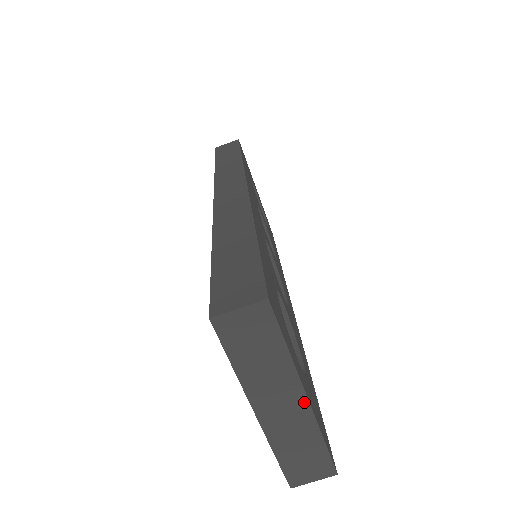
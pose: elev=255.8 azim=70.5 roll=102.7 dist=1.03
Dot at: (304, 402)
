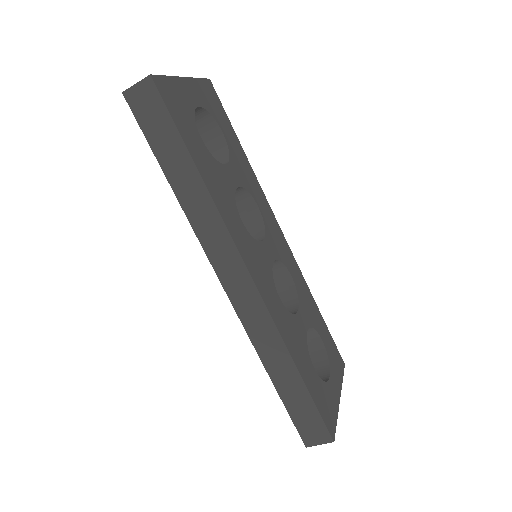
Dot at: (338, 397)
